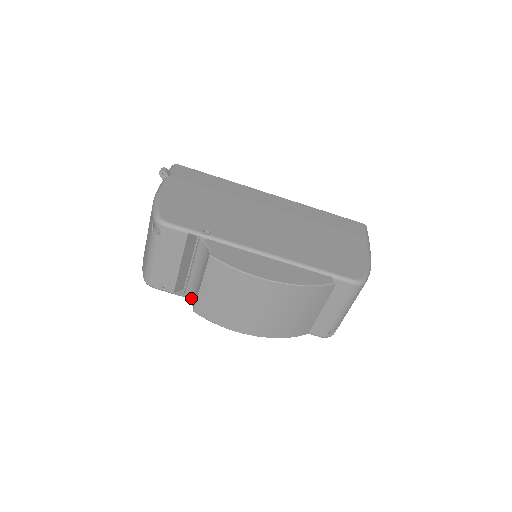
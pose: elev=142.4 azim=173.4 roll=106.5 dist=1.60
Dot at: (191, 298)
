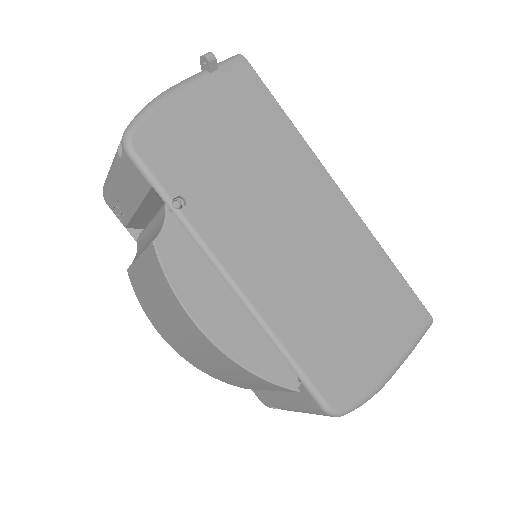
Dot at: (137, 251)
